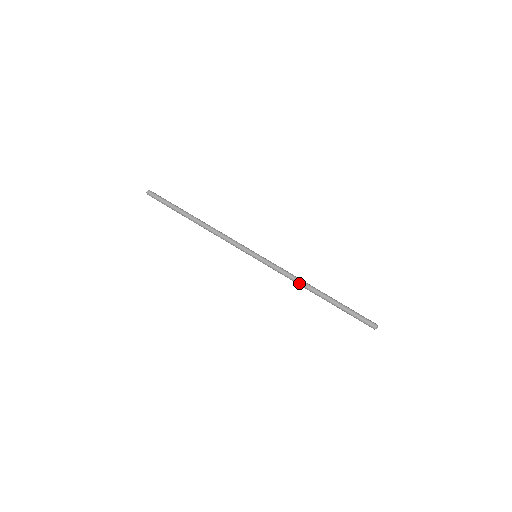
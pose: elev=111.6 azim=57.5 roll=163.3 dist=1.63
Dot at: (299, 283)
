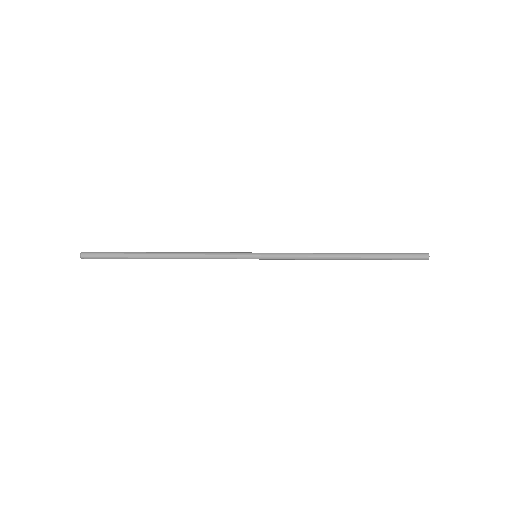
Dot at: (321, 259)
